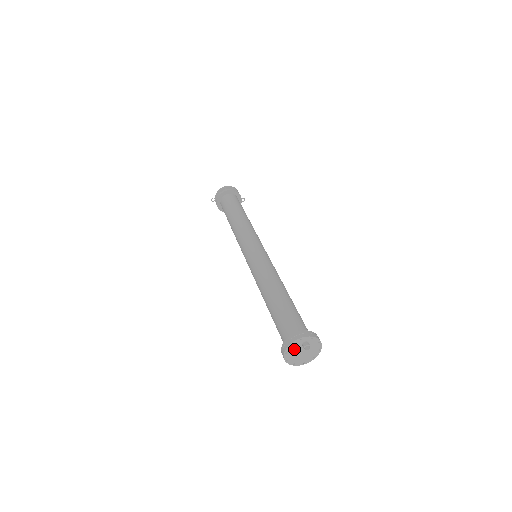
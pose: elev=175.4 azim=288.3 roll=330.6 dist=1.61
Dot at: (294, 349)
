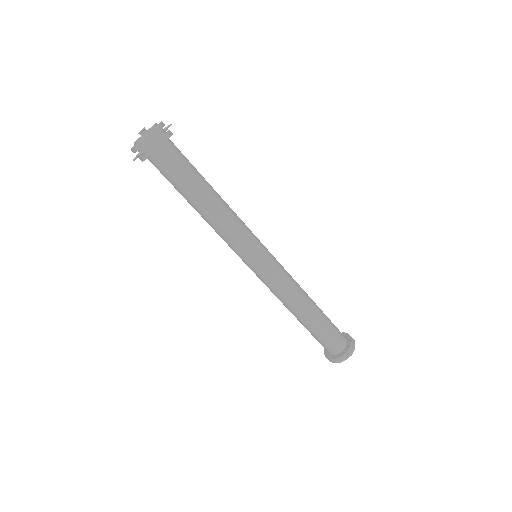
Dot at: occluded
